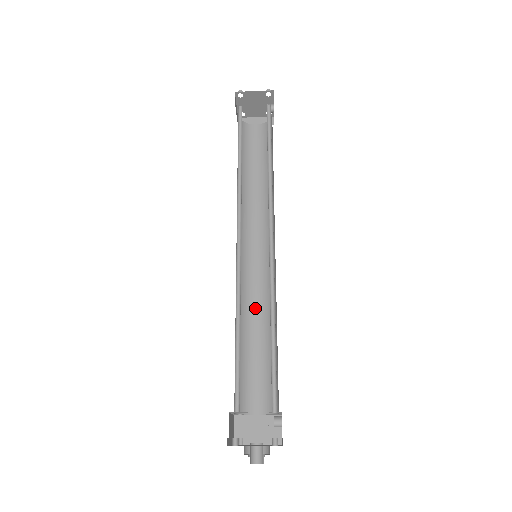
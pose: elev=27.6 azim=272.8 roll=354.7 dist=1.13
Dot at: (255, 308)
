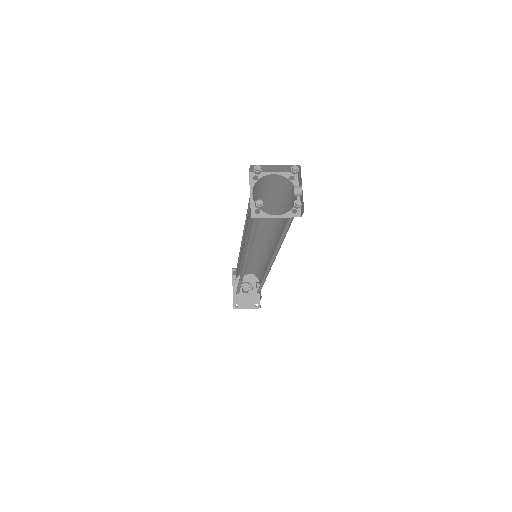
Dot at: (251, 253)
